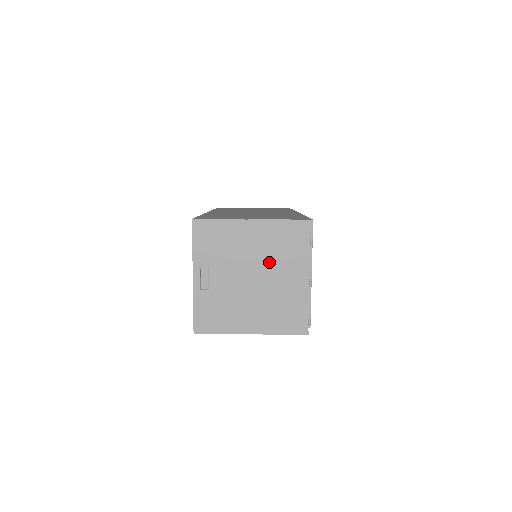
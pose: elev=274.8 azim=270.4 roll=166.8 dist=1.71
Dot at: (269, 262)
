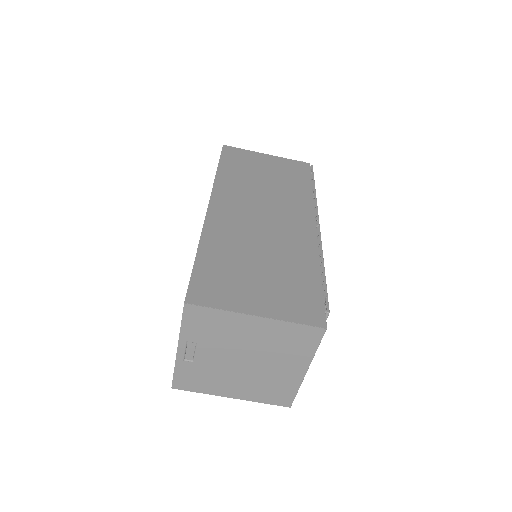
Dot at: (266, 353)
